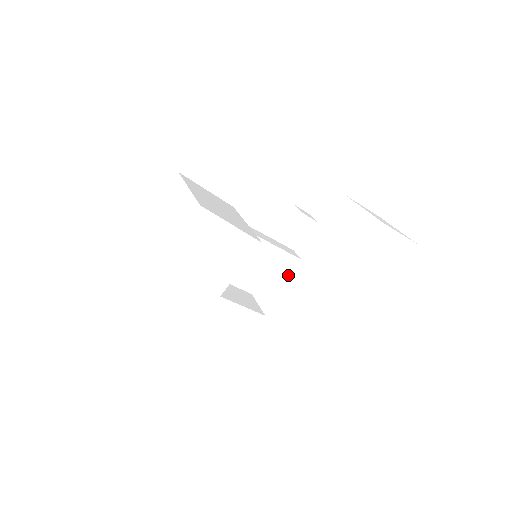
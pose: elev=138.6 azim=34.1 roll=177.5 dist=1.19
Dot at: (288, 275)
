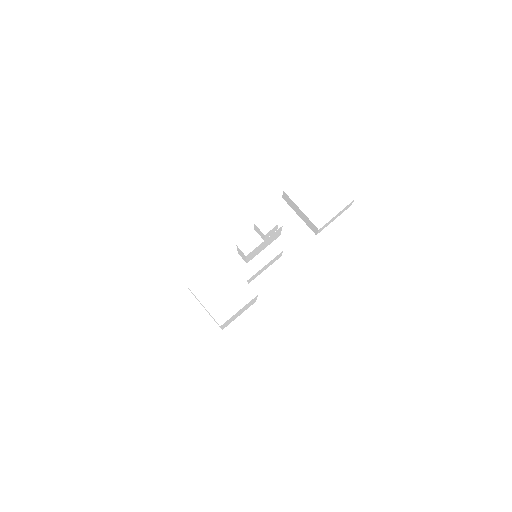
Dot at: (281, 230)
